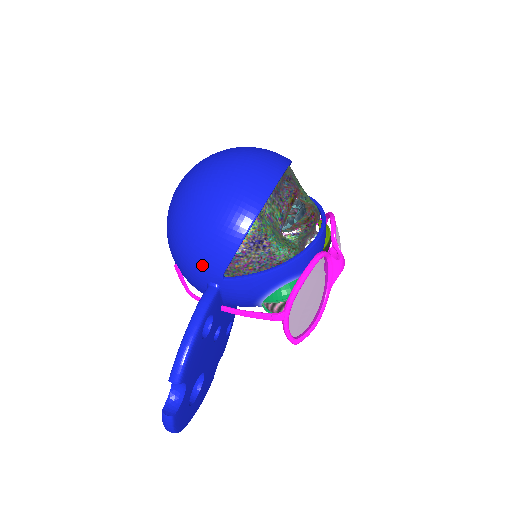
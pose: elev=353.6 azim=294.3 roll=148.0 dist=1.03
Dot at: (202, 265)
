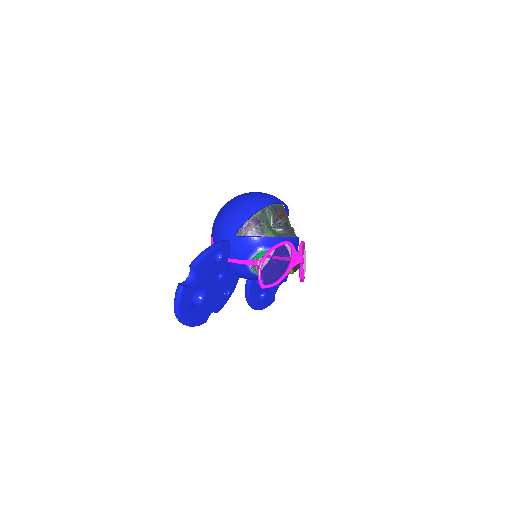
Dot at: (227, 228)
